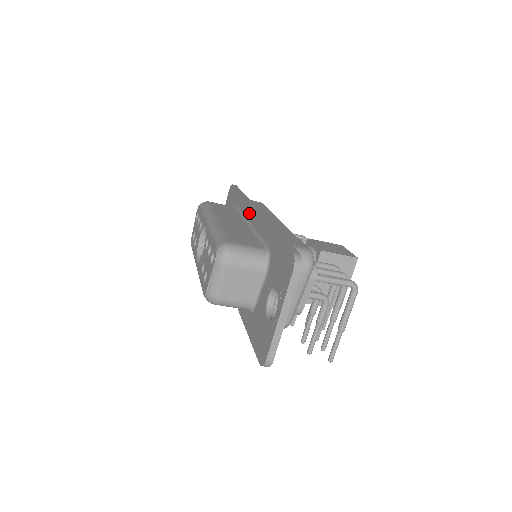
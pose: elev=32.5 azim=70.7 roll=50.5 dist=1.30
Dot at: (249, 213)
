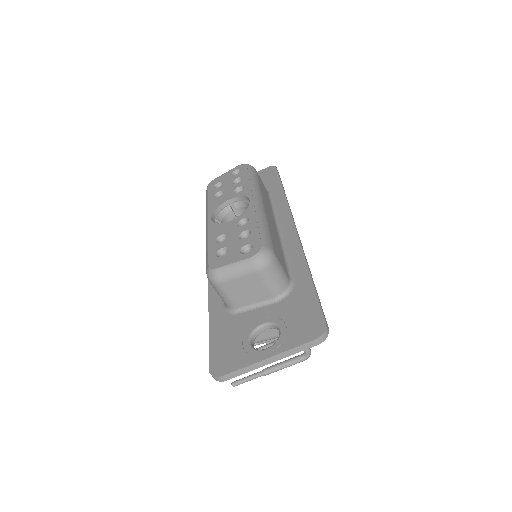
Dot at: (285, 221)
